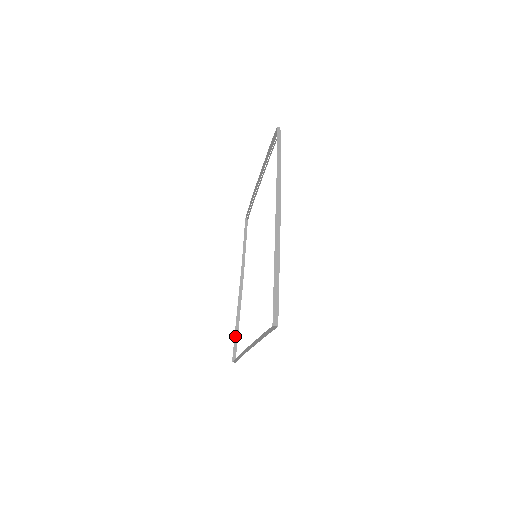
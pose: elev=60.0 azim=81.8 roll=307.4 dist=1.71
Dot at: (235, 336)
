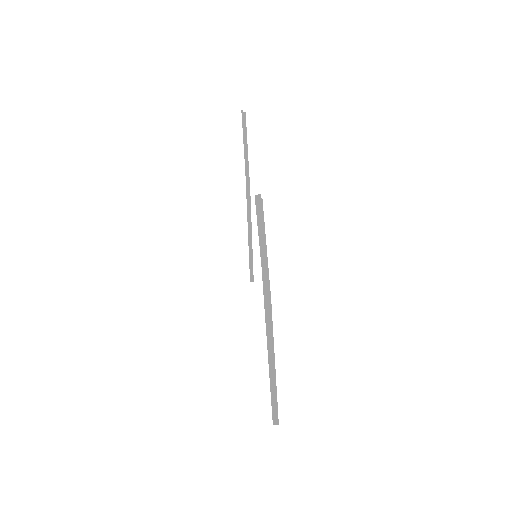
Dot at: (250, 258)
